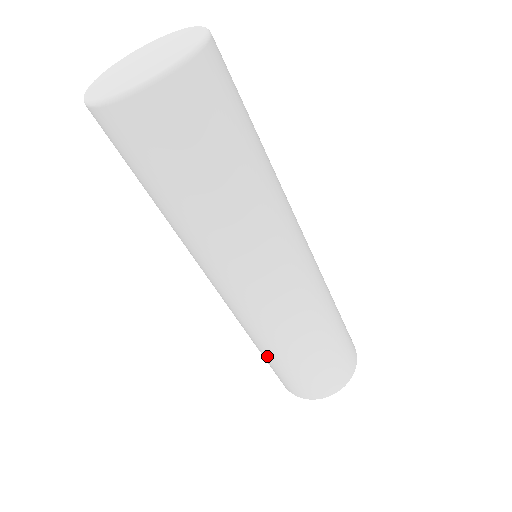
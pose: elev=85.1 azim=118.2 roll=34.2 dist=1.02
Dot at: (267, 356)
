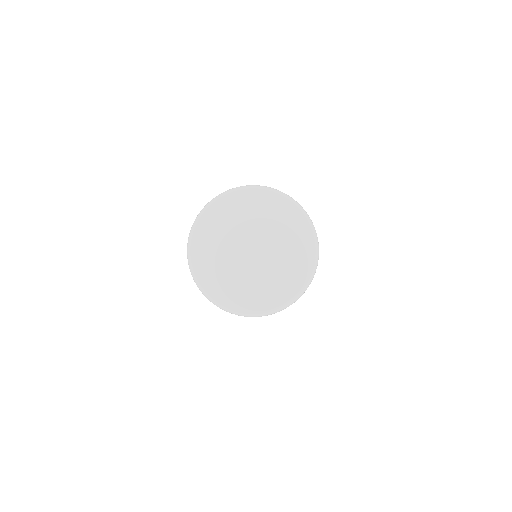
Dot at: occluded
